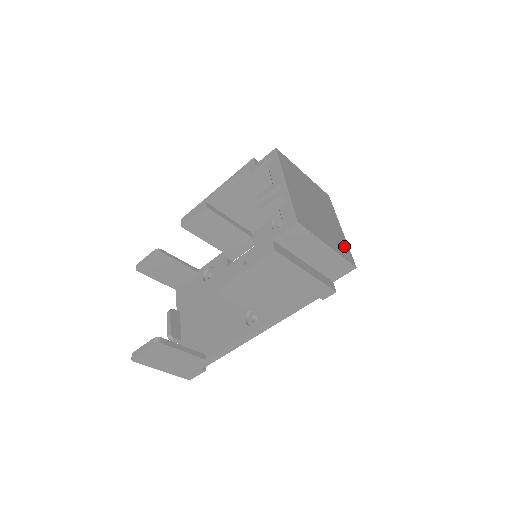
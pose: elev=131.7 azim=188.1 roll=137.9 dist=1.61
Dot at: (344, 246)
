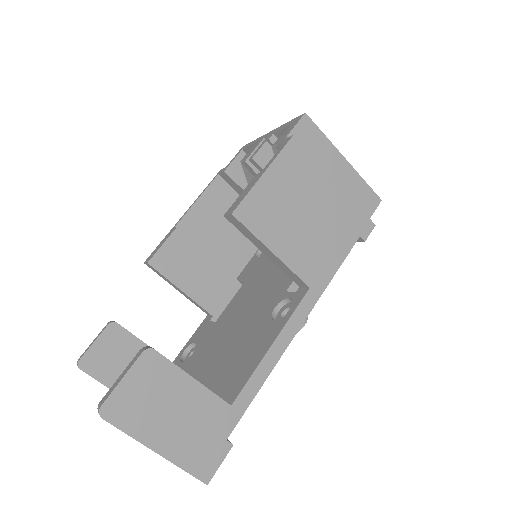
Dot at: occluded
